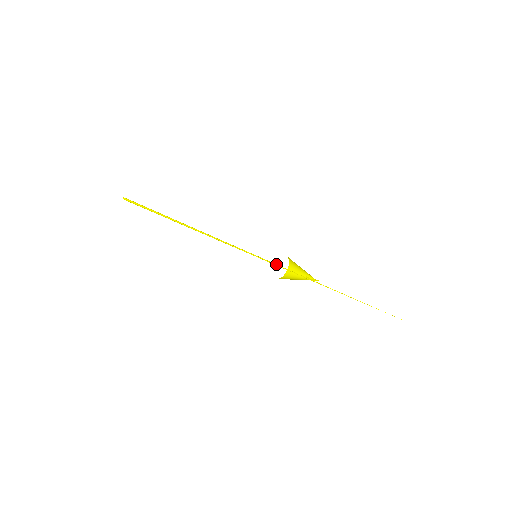
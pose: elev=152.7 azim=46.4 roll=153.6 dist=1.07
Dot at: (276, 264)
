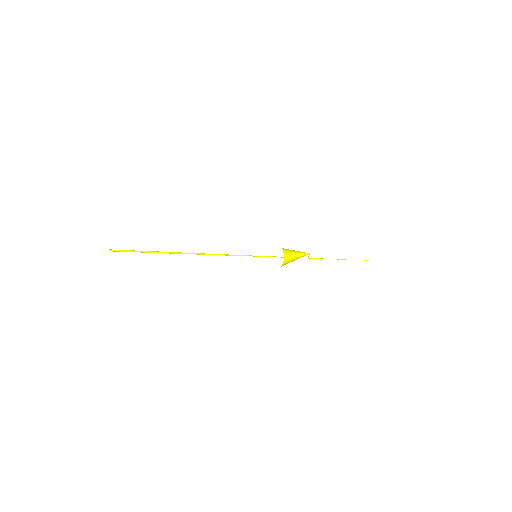
Dot at: (275, 256)
